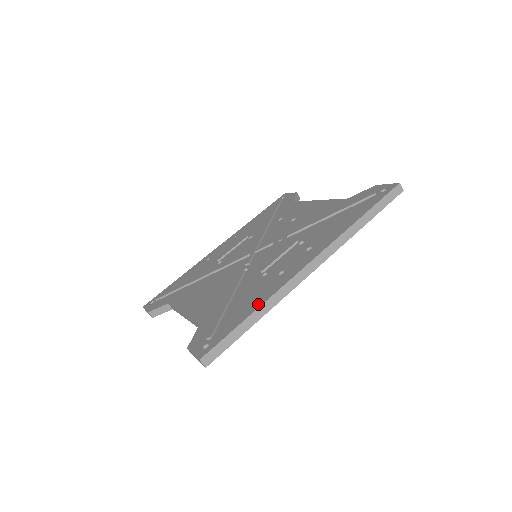
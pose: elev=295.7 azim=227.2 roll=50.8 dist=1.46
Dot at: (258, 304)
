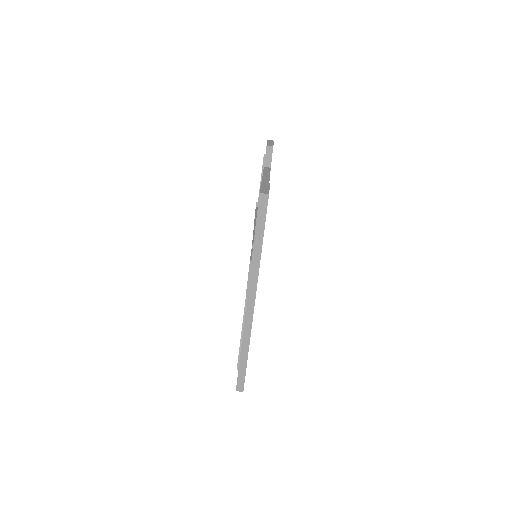
Dot at: (241, 344)
